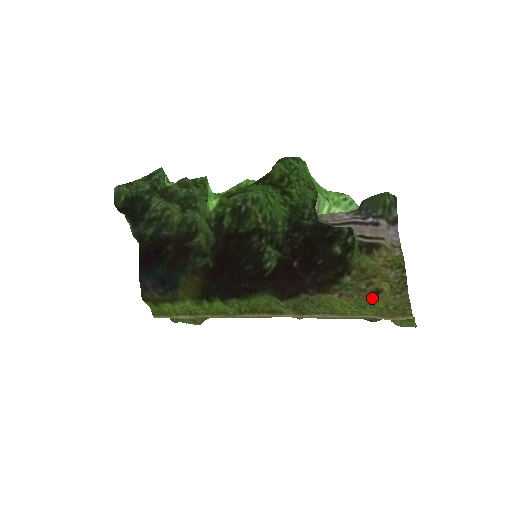
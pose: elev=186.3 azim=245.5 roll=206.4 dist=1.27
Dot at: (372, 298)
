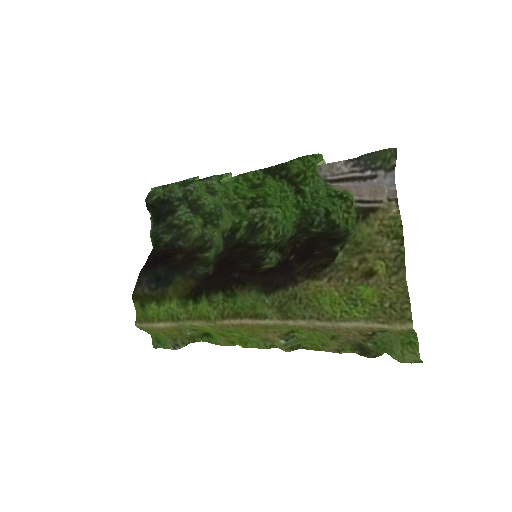
Dot at: (365, 285)
